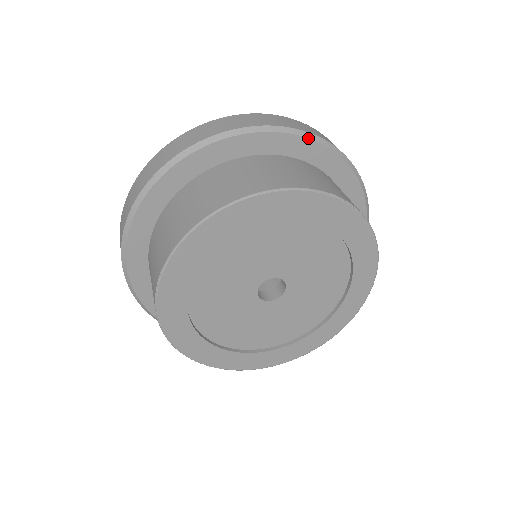
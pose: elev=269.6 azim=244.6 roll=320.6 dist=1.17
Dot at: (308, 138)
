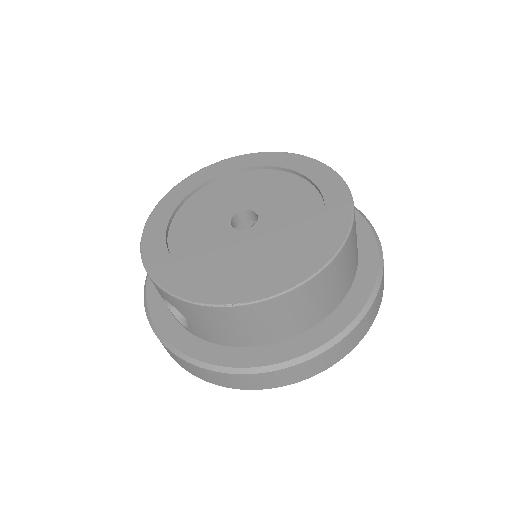
Dot at: occluded
